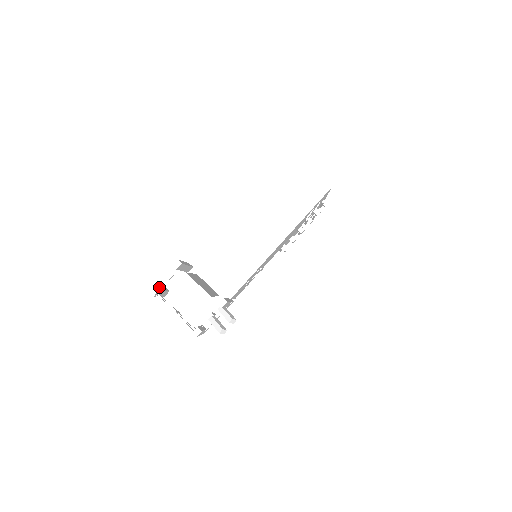
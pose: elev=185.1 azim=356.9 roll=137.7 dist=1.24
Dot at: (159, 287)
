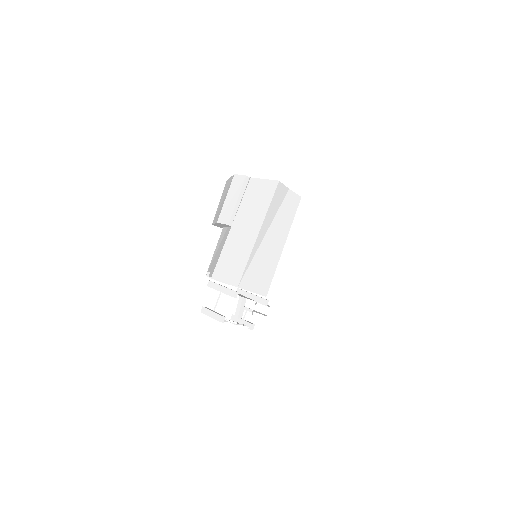
Dot at: (215, 313)
